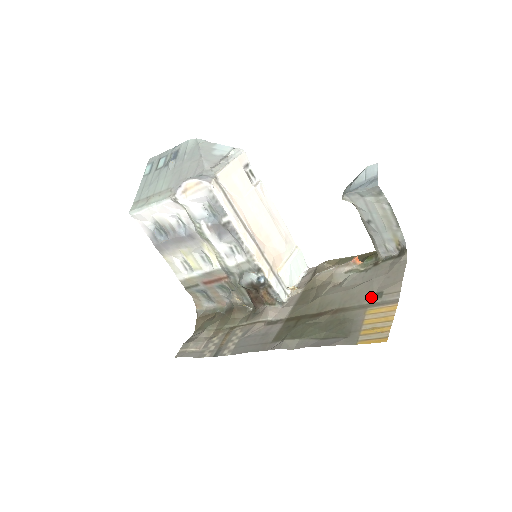
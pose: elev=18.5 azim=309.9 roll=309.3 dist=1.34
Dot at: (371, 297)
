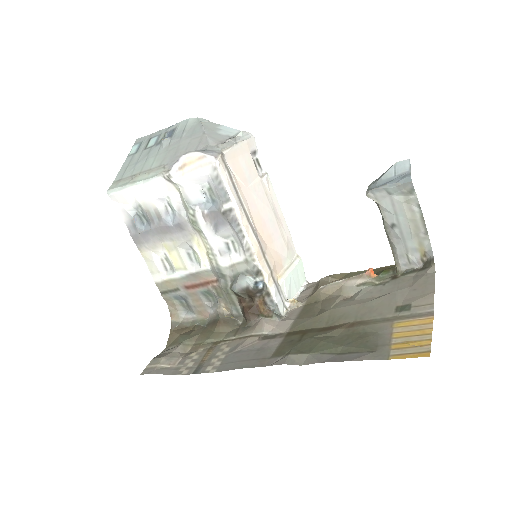
Dot at: (396, 310)
